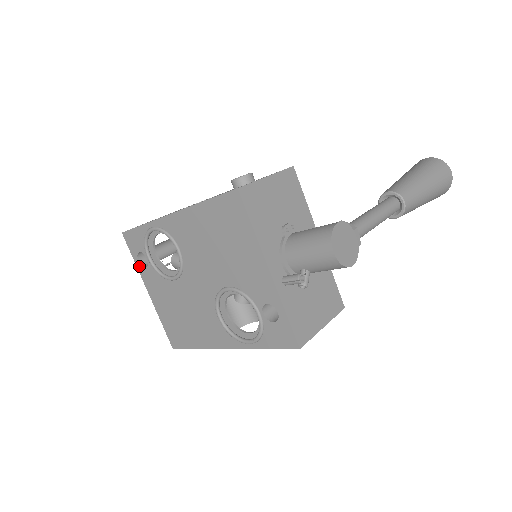
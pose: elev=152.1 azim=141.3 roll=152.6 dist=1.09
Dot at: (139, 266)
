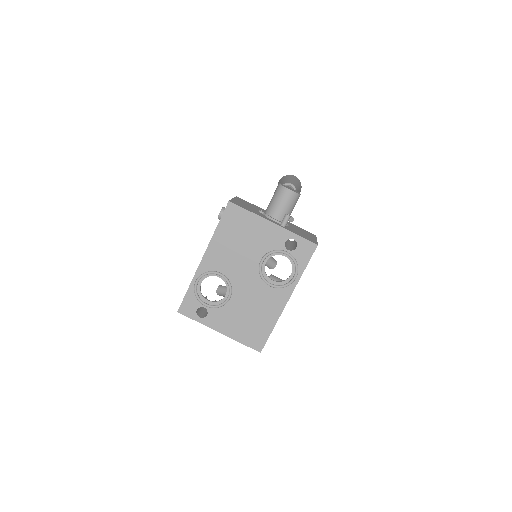
Dot at: (202, 321)
